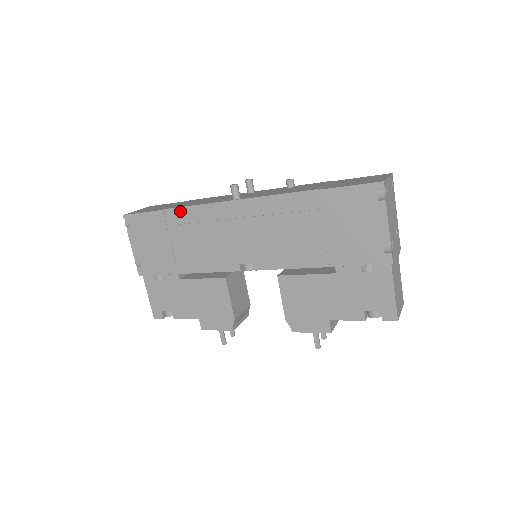
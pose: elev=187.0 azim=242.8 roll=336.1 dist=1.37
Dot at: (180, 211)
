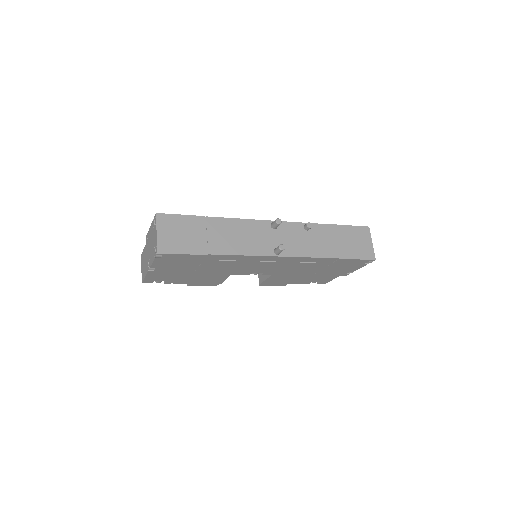
Dot at: (225, 256)
